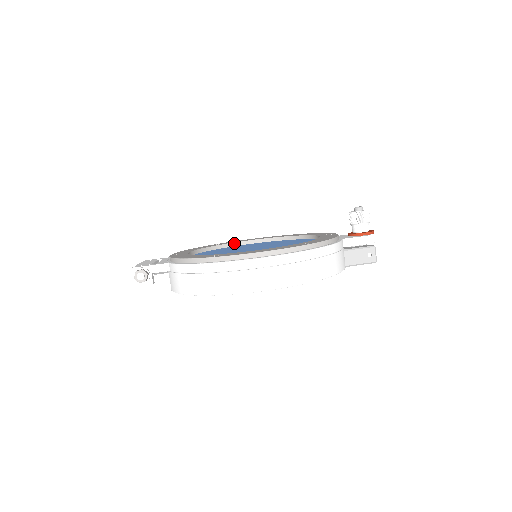
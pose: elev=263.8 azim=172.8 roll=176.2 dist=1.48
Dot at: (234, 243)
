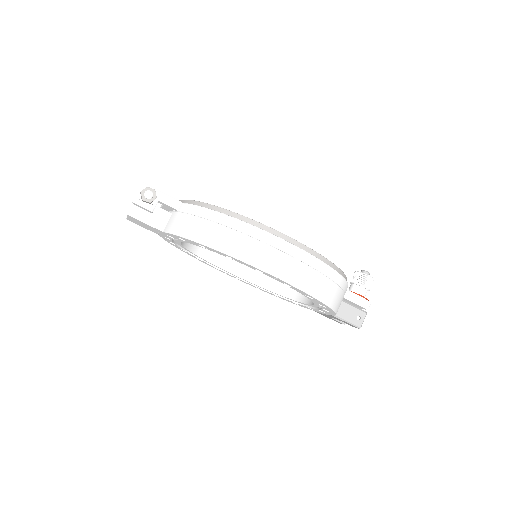
Dot at: occluded
